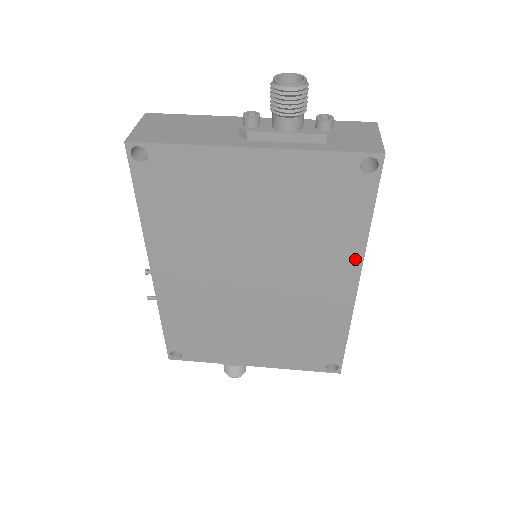
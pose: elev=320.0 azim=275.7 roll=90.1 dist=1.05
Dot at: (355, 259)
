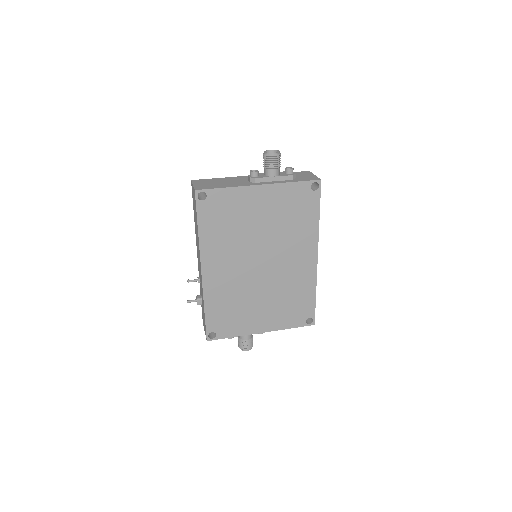
Dot at: (314, 240)
